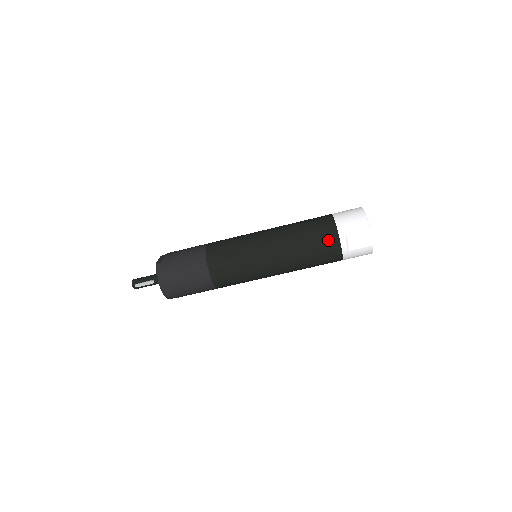
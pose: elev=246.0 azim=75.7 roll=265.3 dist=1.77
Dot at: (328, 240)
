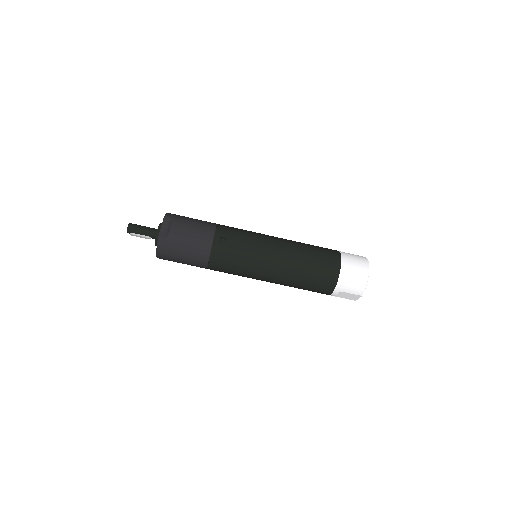
Dot at: (323, 289)
